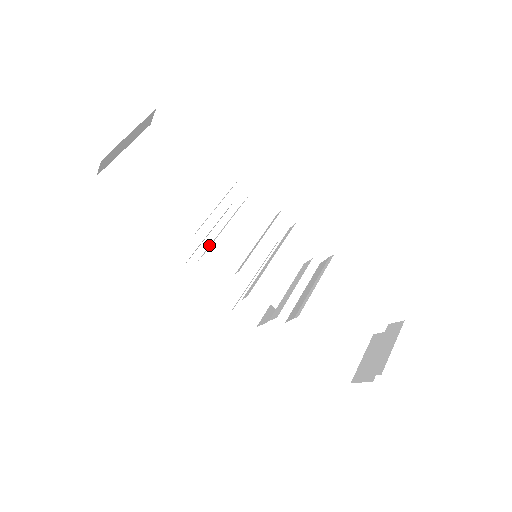
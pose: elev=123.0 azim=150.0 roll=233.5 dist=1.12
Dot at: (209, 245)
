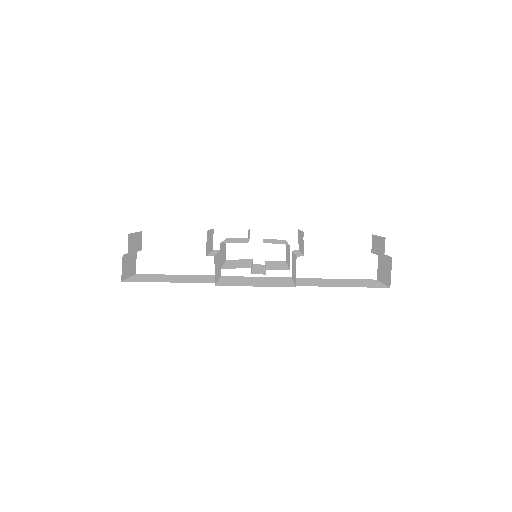
Dot at: (223, 281)
